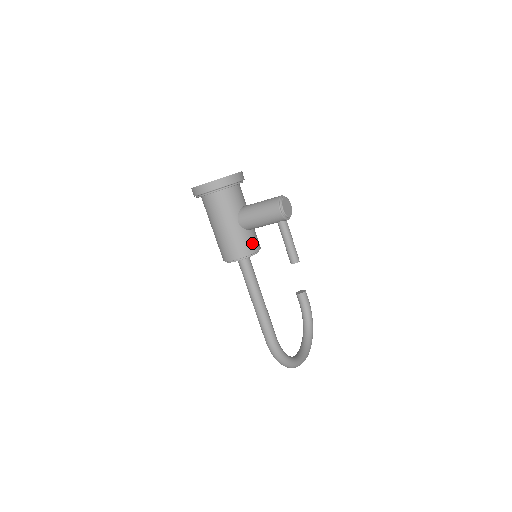
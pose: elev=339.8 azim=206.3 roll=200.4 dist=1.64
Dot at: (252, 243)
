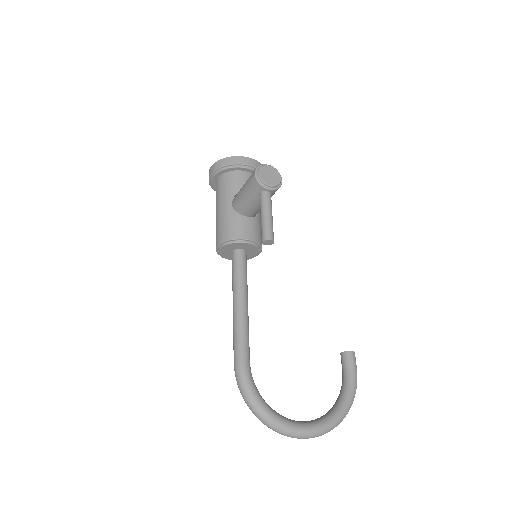
Dot at: (241, 228)
